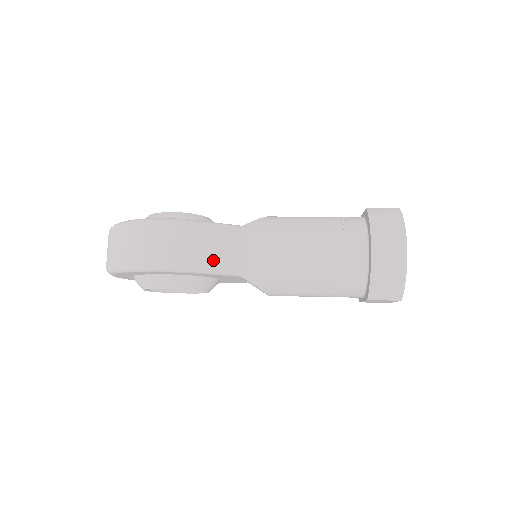
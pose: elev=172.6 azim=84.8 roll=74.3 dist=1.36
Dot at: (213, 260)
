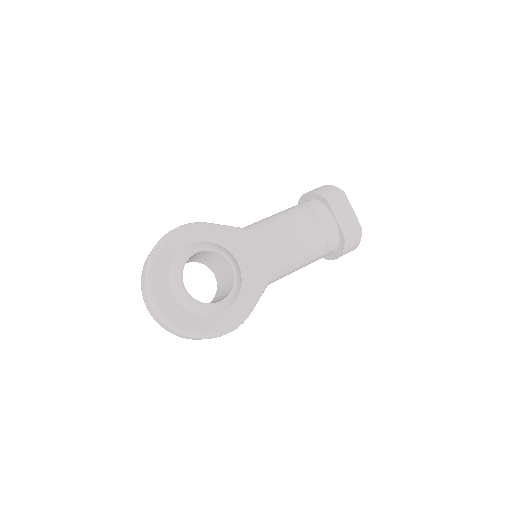
Dot at: occluded
